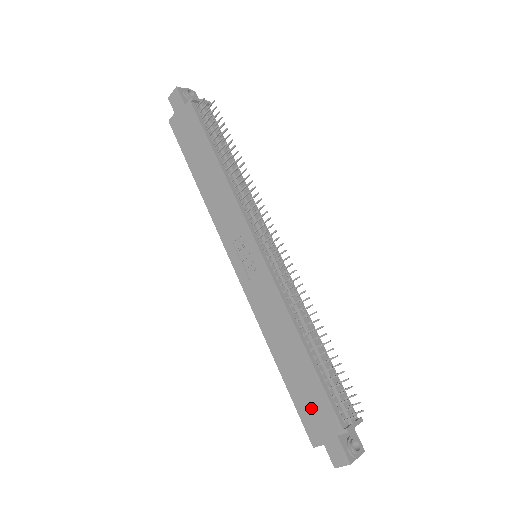
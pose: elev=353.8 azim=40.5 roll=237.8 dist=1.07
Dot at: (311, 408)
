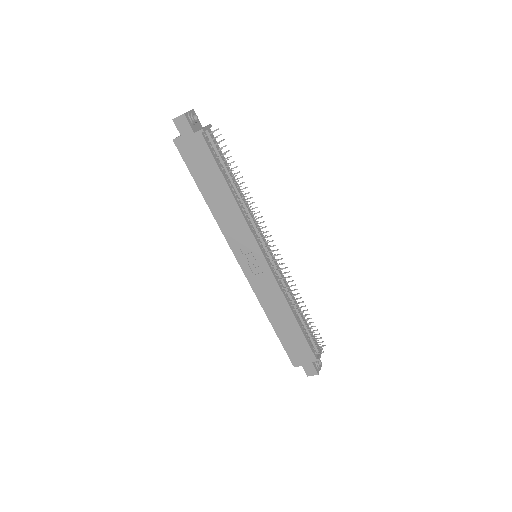
Dot at: (295, 349)
